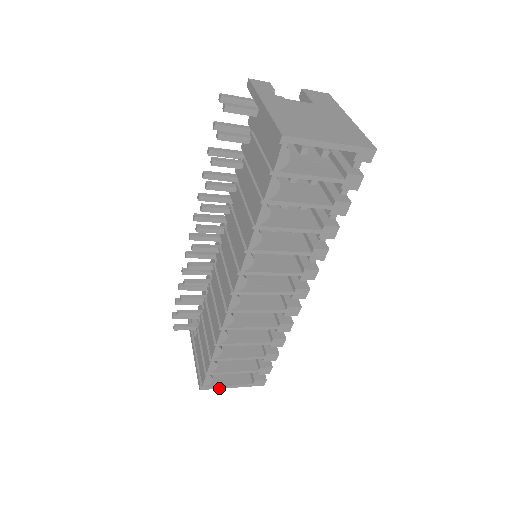
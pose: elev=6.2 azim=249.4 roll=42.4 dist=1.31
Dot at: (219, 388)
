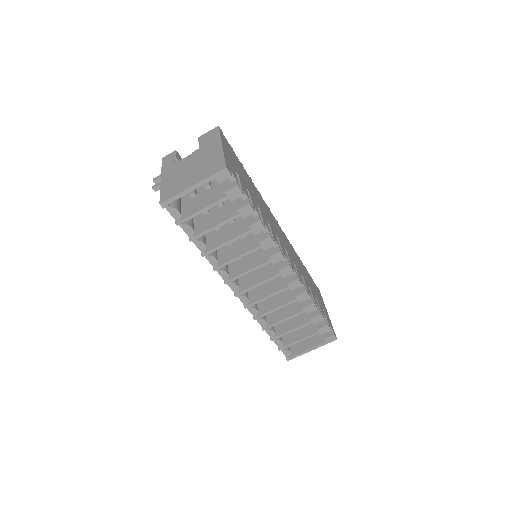
Dot at: (302, 354)
